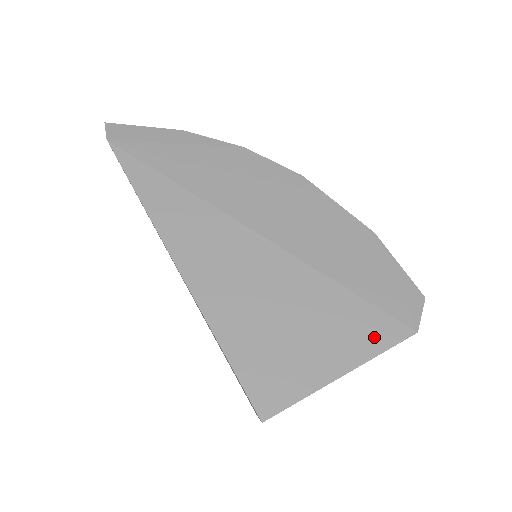
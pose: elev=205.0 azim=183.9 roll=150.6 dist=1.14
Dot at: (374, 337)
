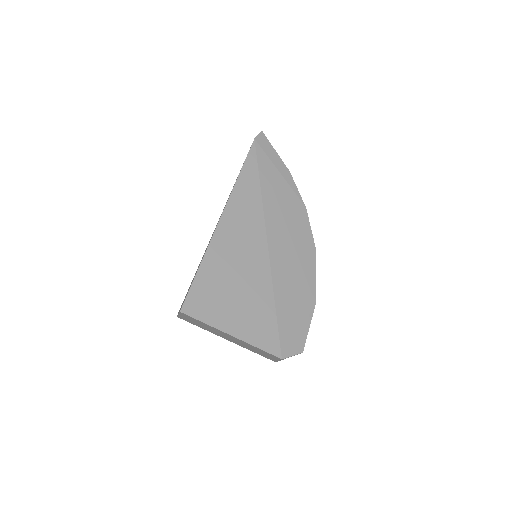
Dot at: (262, 338)
